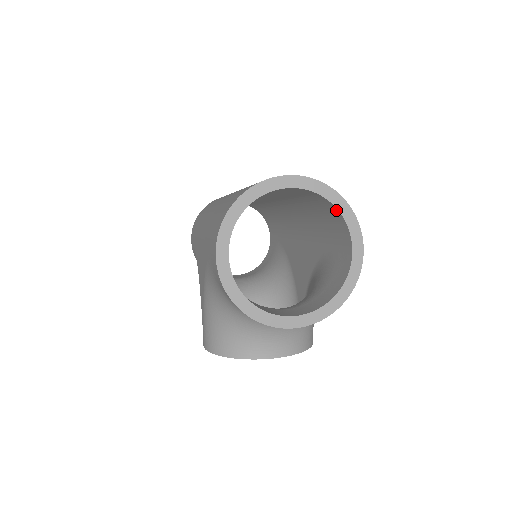
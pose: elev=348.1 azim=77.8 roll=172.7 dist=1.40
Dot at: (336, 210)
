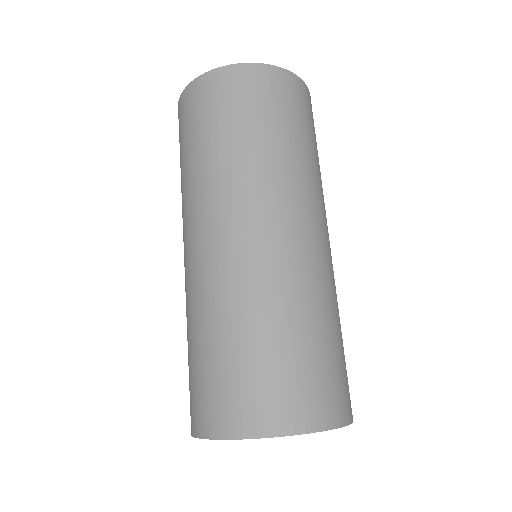
Dot at: occluded
